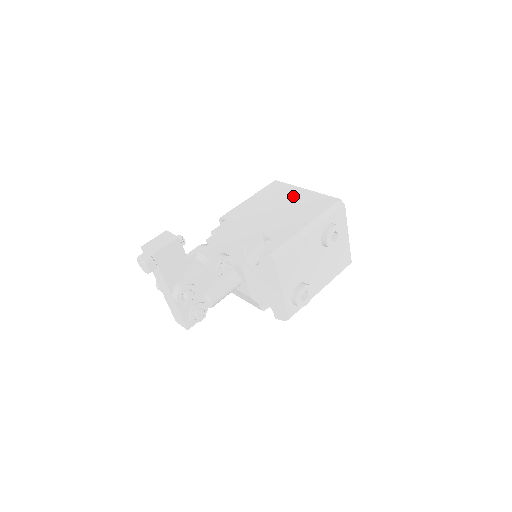
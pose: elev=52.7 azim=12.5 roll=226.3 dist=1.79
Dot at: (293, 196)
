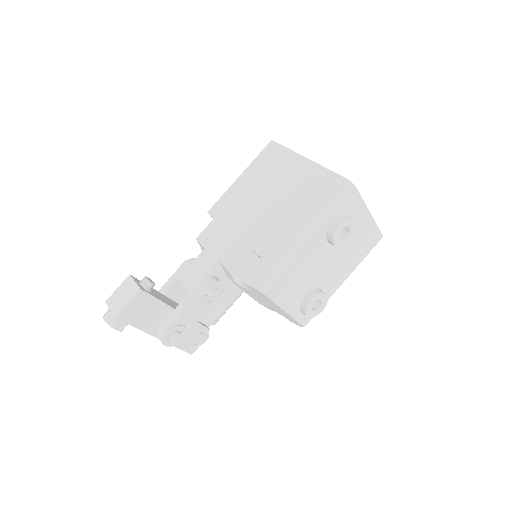
Dot at: (290, 173)
